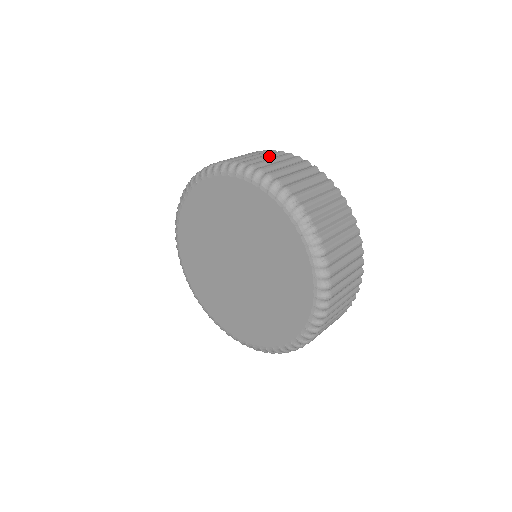
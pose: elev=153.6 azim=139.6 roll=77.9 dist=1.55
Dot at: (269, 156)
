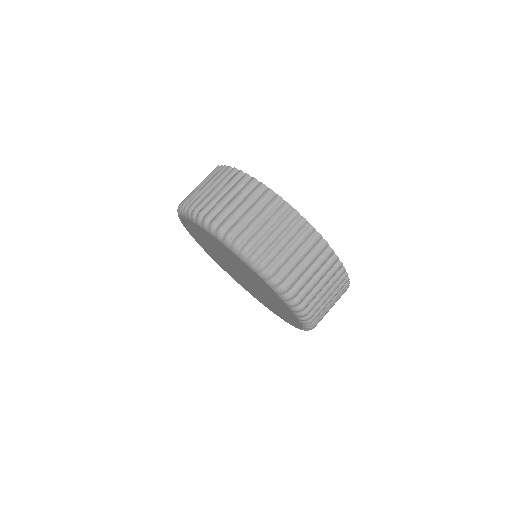
Dot at: (306, 255)
